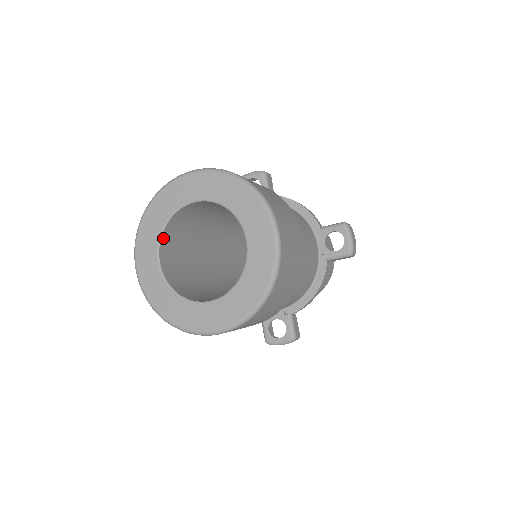
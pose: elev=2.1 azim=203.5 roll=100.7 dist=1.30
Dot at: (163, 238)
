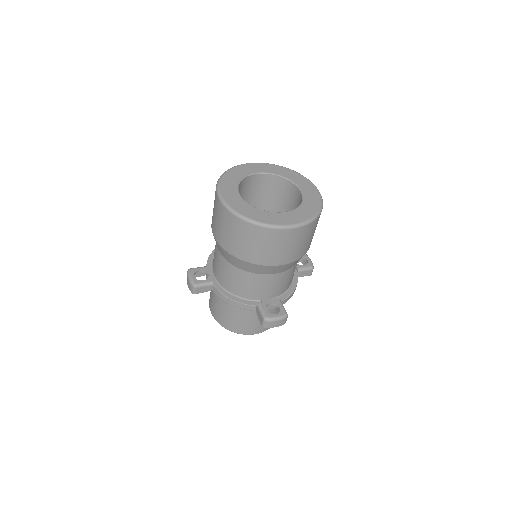
Dot at: (238, 187)
